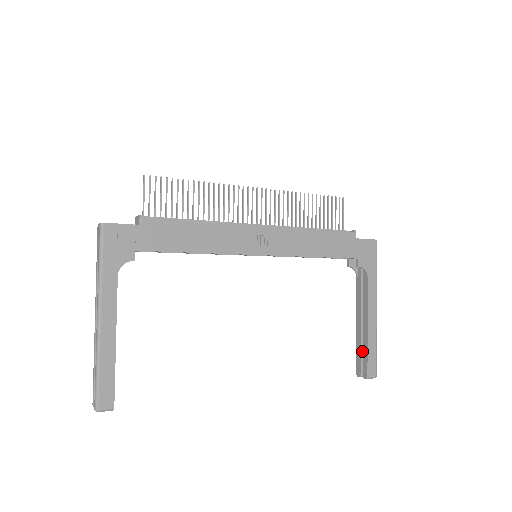
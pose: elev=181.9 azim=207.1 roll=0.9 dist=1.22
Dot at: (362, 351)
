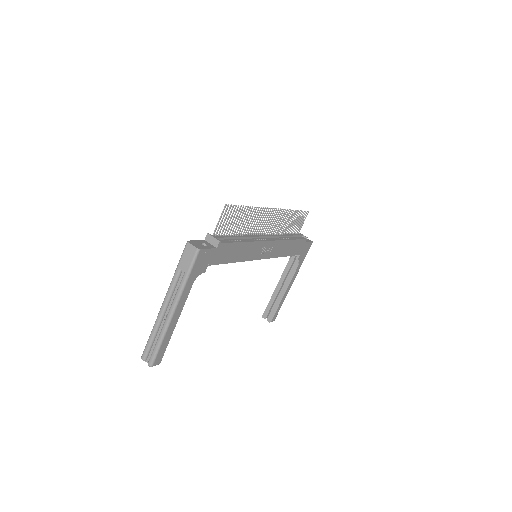
Dot at: (273, 305)
